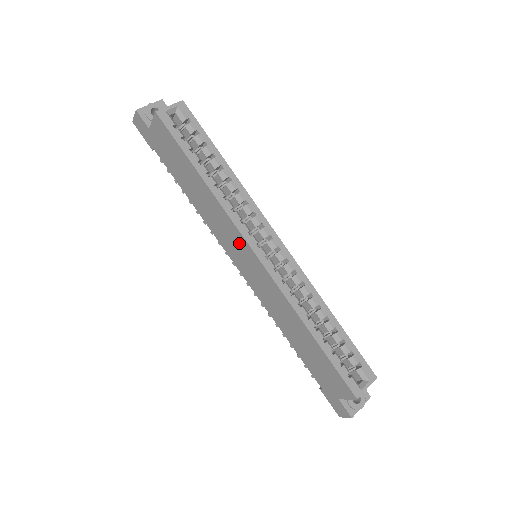
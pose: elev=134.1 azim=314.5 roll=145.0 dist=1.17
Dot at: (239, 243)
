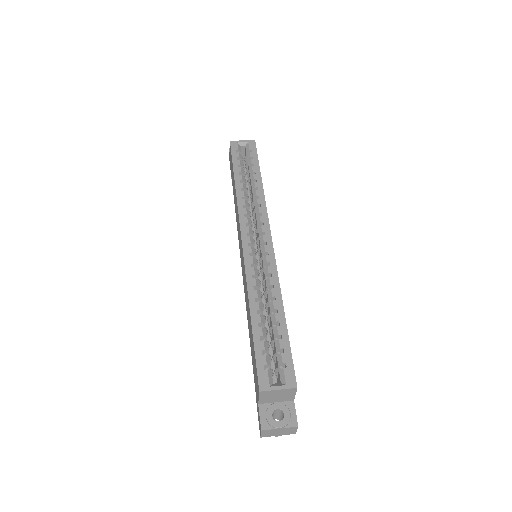
Dot at: occluded
